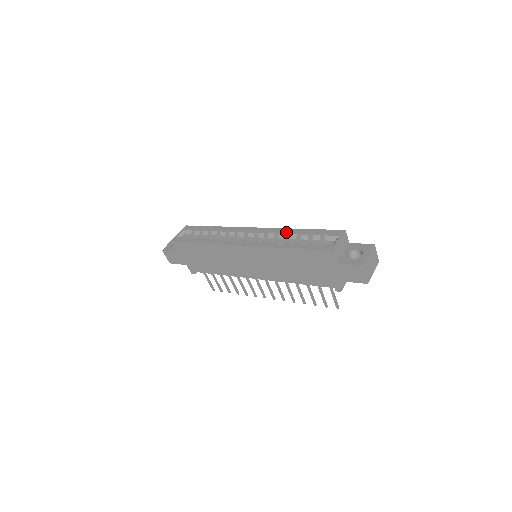
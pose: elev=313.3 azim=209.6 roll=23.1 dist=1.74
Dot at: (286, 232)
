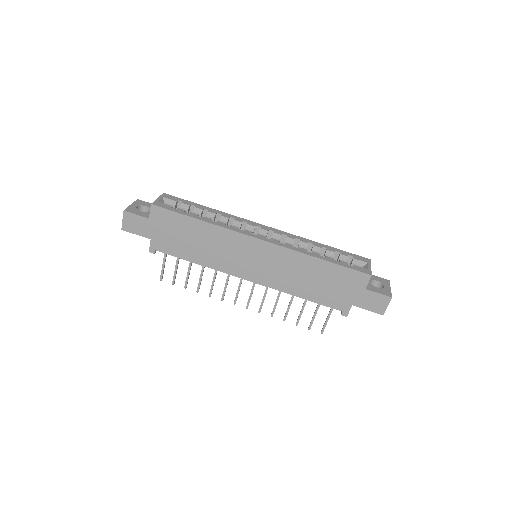
Dot at: (308, 242)
